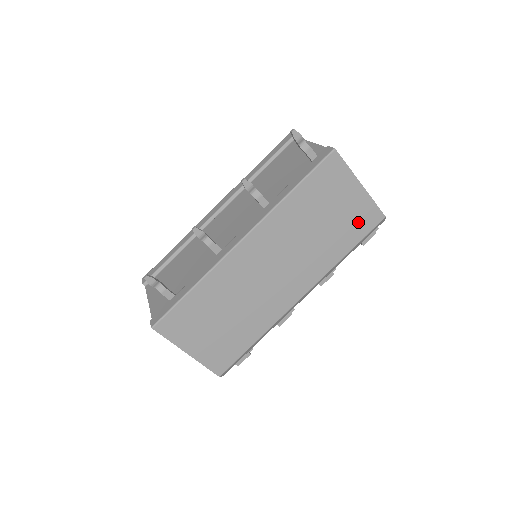
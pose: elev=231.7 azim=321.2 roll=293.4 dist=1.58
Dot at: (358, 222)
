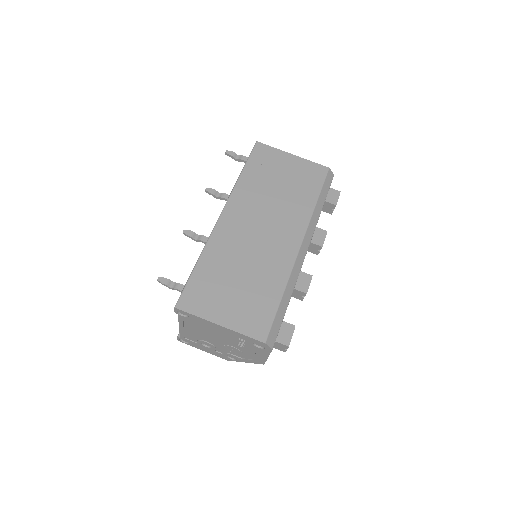
Dot at: (309, 177)
